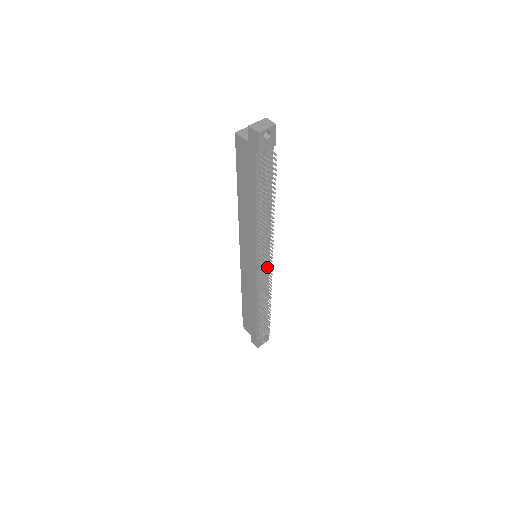
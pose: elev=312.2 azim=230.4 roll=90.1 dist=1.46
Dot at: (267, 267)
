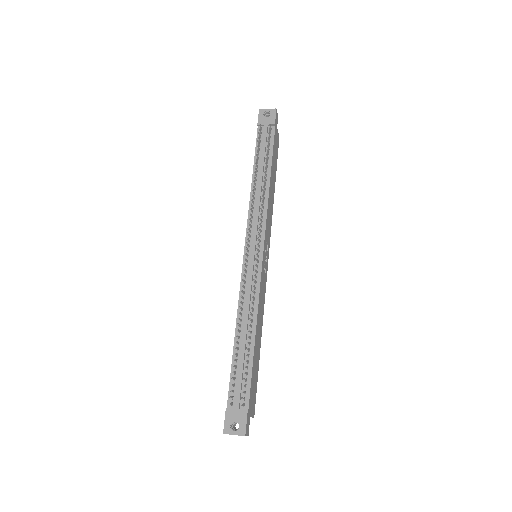
Dot at: (257, 260)
